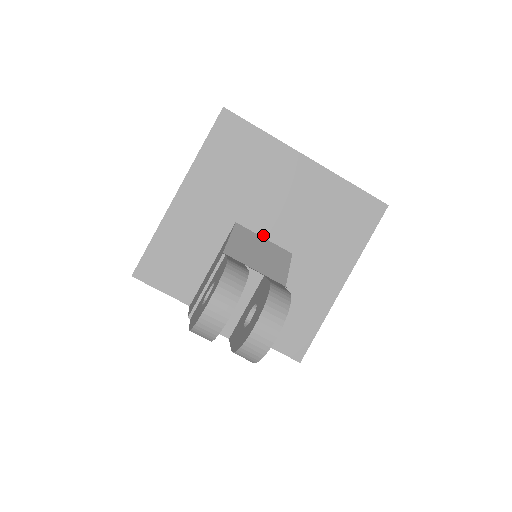
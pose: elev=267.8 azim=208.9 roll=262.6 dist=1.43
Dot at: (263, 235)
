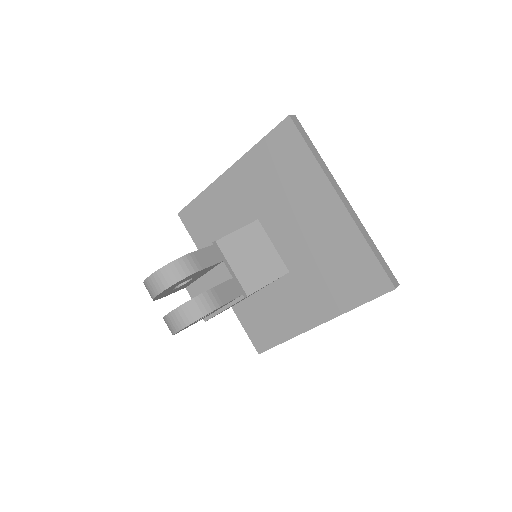
Dot at: (274, 242)
